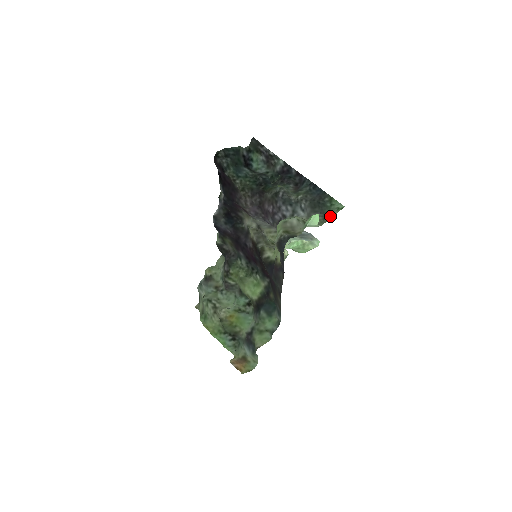
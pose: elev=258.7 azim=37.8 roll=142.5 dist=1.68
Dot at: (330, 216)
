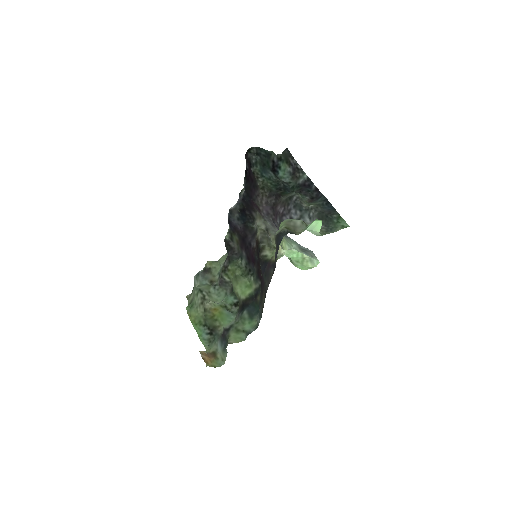
Dot at: (333, 231)
